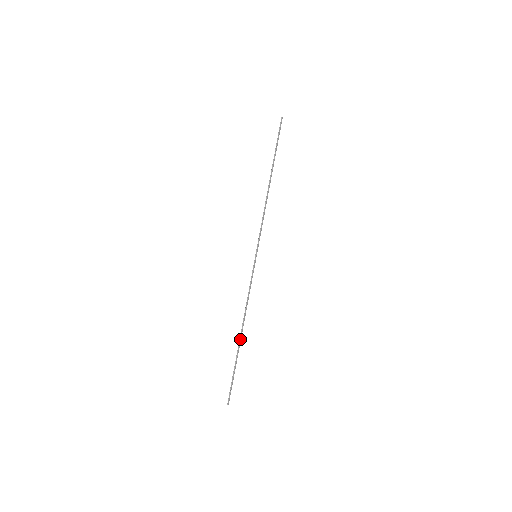
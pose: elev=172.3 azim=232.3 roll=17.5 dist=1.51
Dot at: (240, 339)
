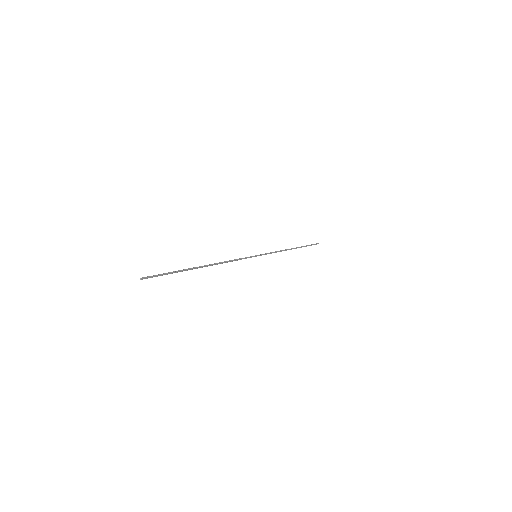
Dot at: (200, 266)
